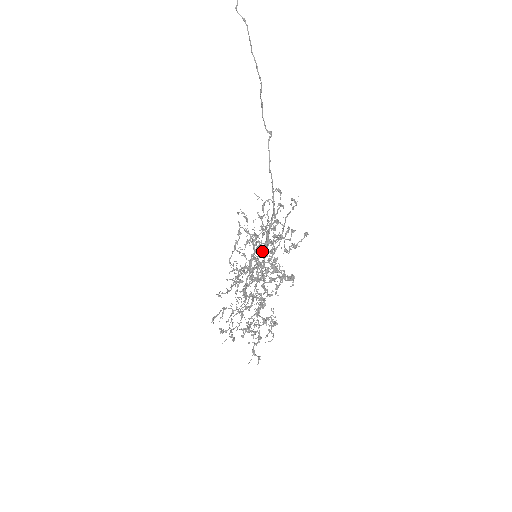
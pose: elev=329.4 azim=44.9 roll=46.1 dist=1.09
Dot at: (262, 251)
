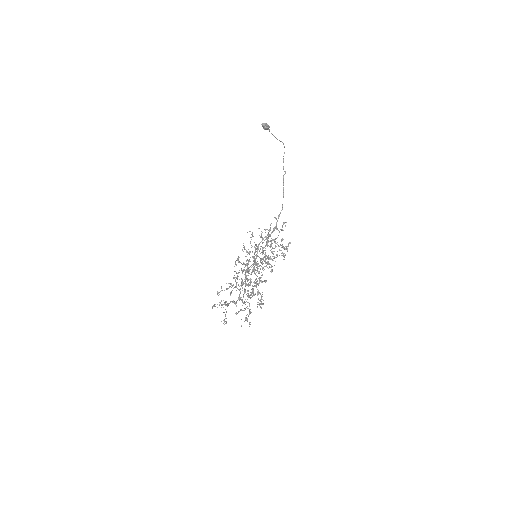
Dot at: (261, 252)
